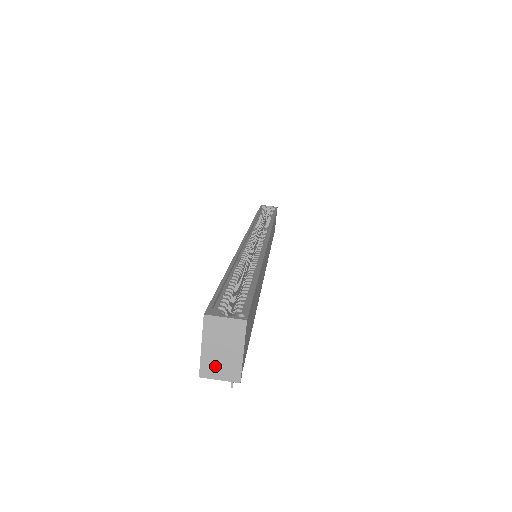
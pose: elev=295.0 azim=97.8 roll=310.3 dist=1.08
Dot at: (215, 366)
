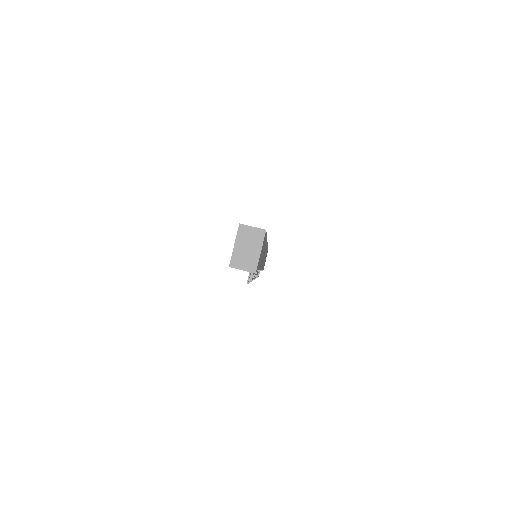
Dot at: (241, 260)
